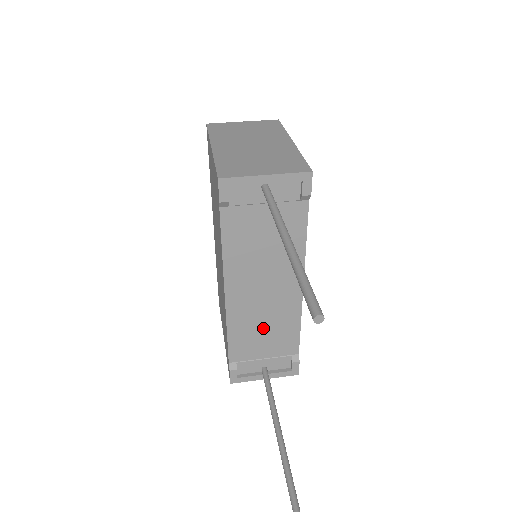
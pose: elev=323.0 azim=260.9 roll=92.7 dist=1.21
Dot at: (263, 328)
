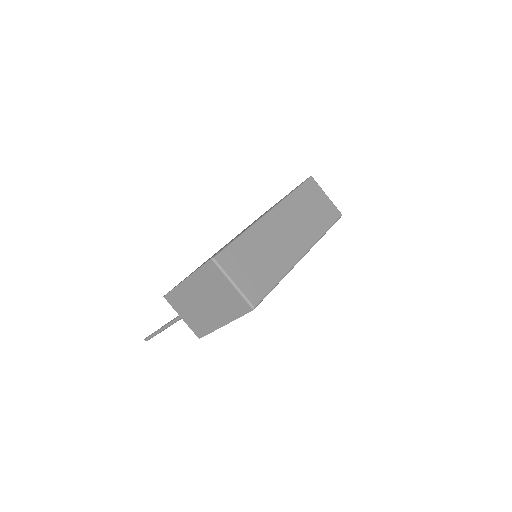
Dot at: occluded
